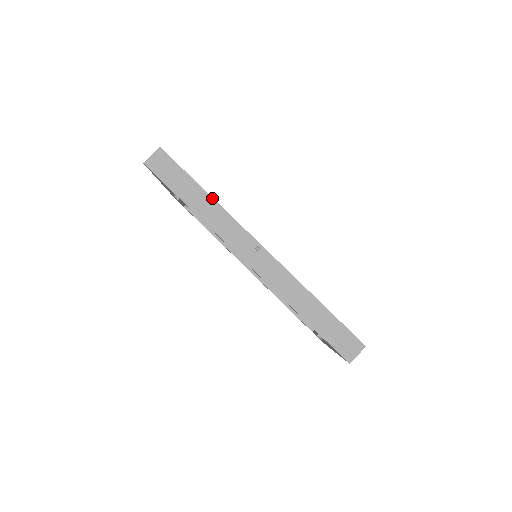
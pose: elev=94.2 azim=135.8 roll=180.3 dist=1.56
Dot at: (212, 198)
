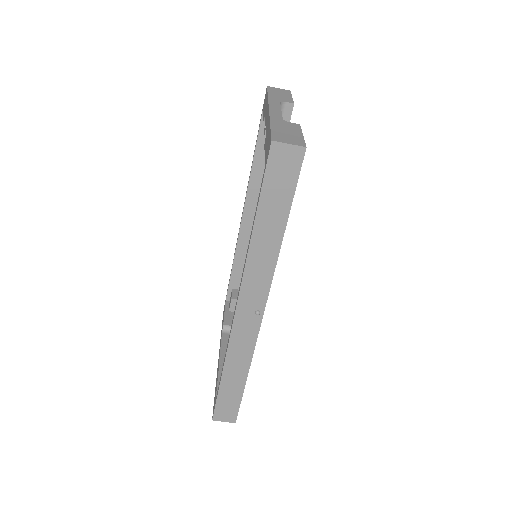
Dot at: (281, 243)
